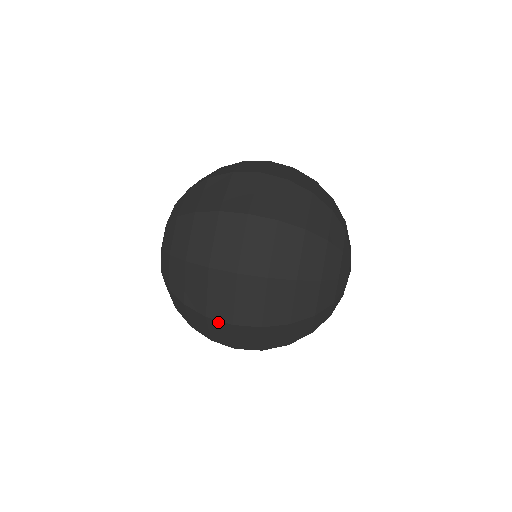
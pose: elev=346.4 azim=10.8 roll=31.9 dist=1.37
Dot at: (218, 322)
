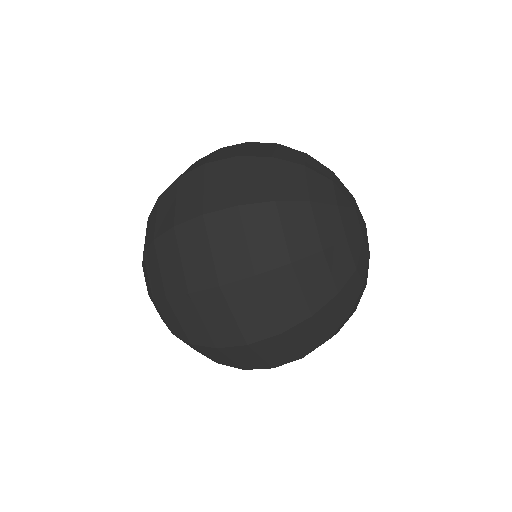
Dot at: (232, 348)
